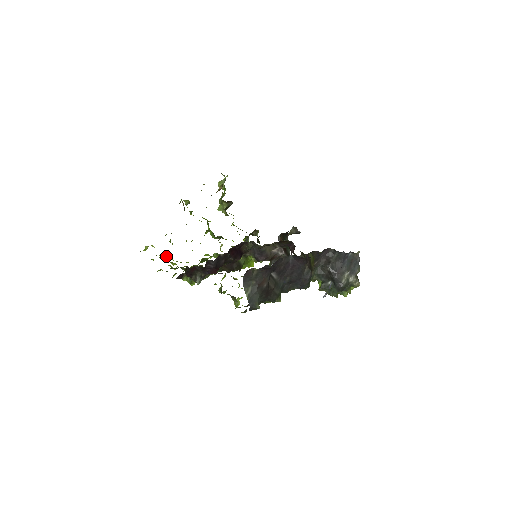
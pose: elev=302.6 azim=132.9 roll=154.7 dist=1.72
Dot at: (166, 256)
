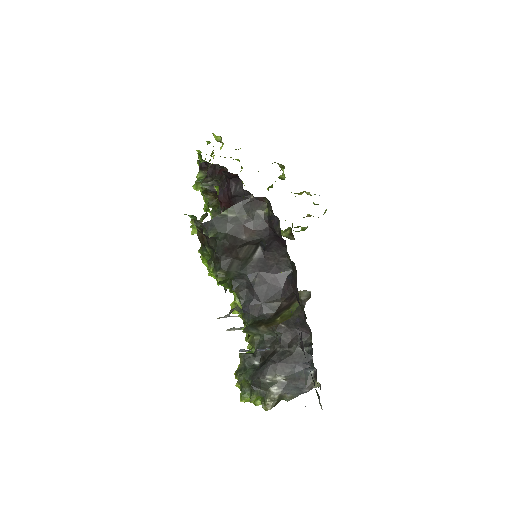
Dot at: occluded
